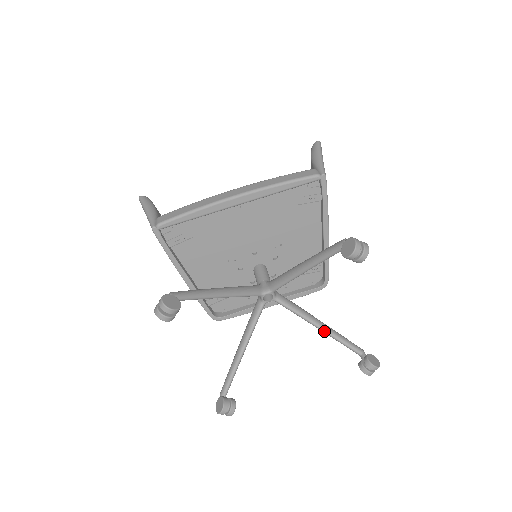
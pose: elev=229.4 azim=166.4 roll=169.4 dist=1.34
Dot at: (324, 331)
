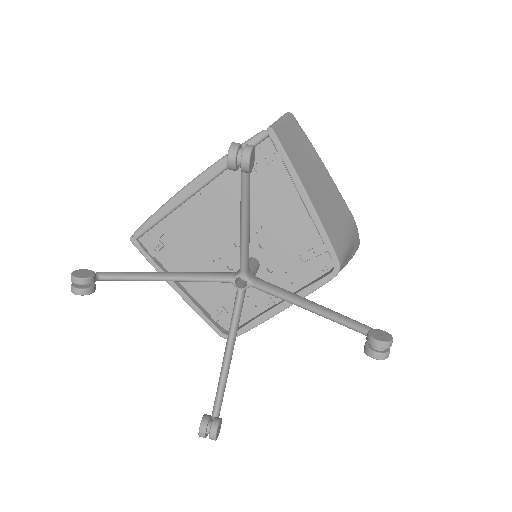
Dot at: (313, 311)
